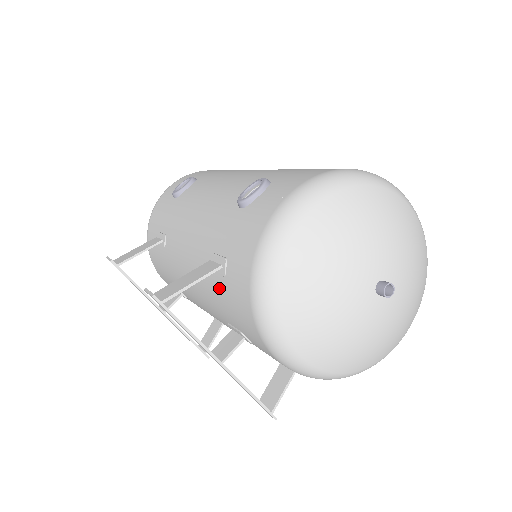
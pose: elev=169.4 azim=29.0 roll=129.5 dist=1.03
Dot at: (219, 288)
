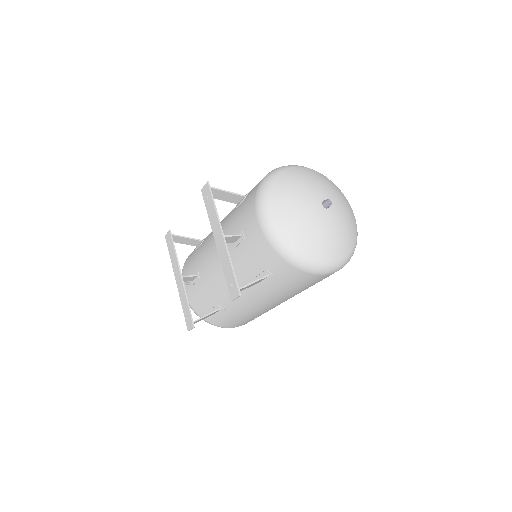
Dot at: (237, 210)
